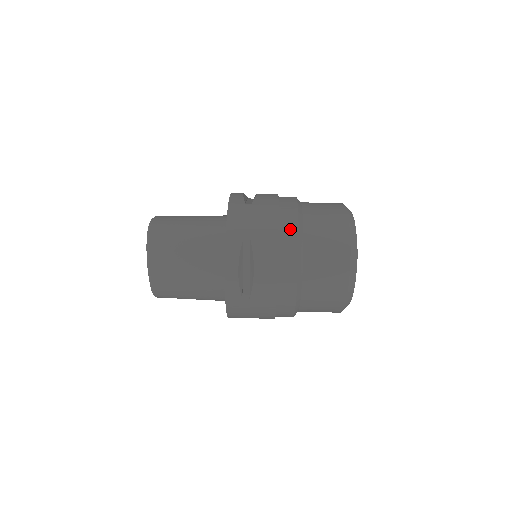
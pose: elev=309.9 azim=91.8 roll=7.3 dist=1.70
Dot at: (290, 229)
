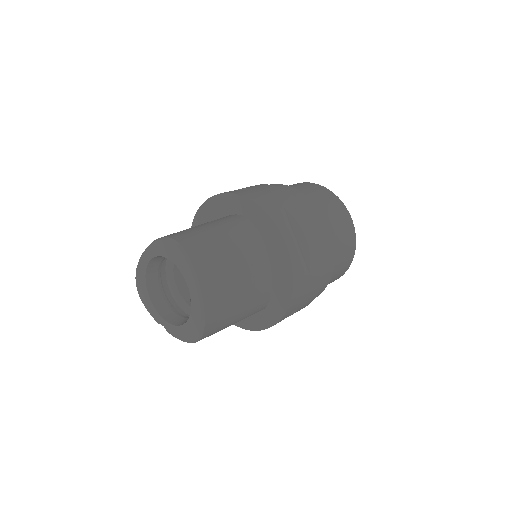
Dot at: (300, 195)
